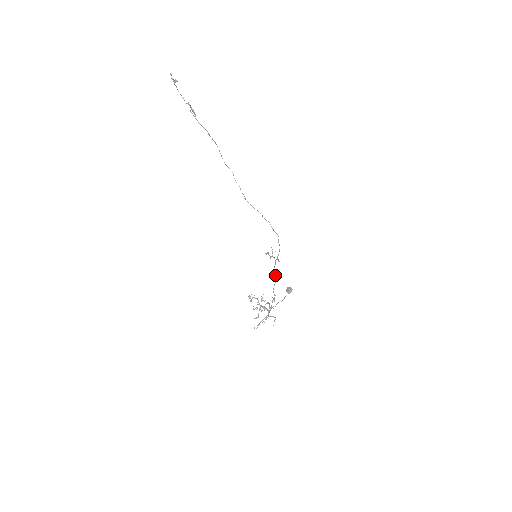
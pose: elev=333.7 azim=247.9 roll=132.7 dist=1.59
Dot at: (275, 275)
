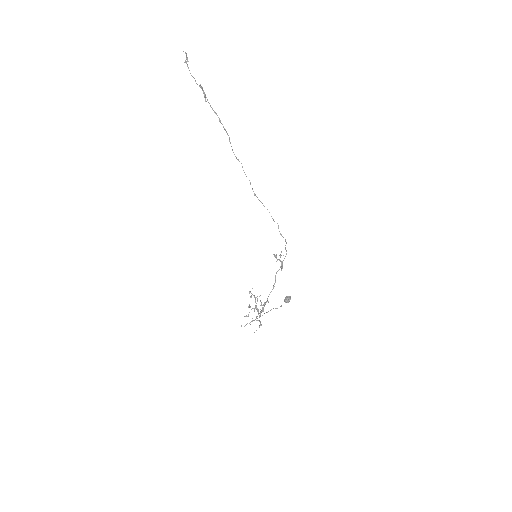
Dot at: (275, 280)
